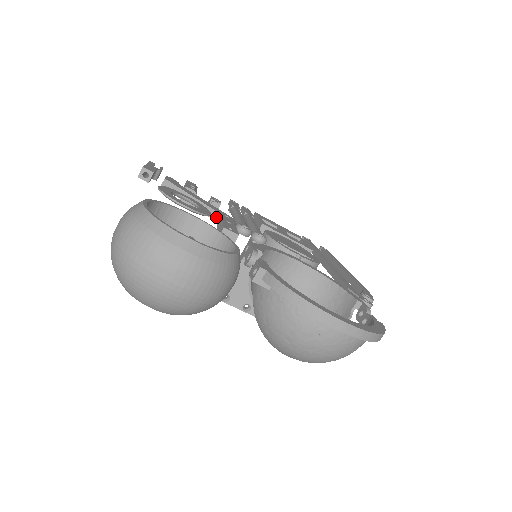
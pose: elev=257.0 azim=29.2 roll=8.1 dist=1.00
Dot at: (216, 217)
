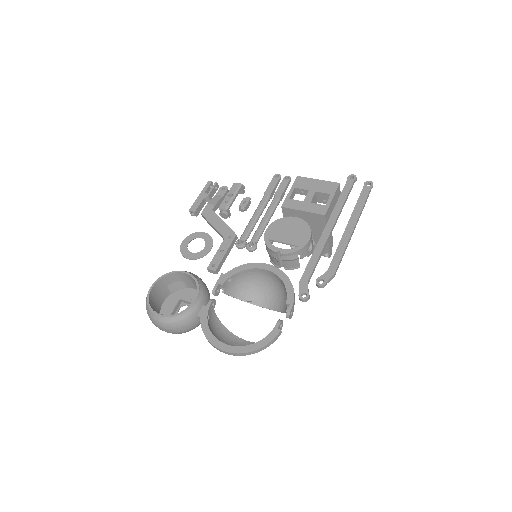
Dot at: (224, 240)
